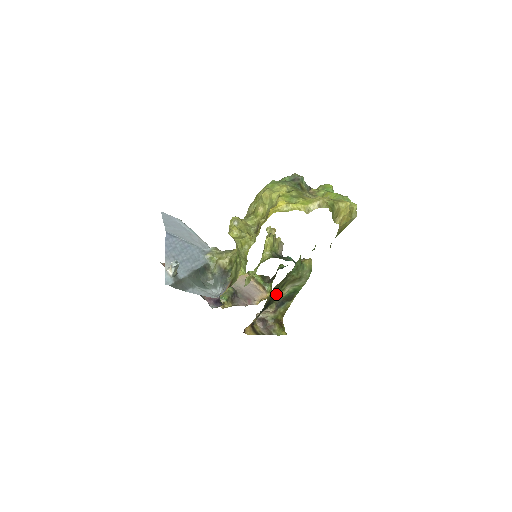
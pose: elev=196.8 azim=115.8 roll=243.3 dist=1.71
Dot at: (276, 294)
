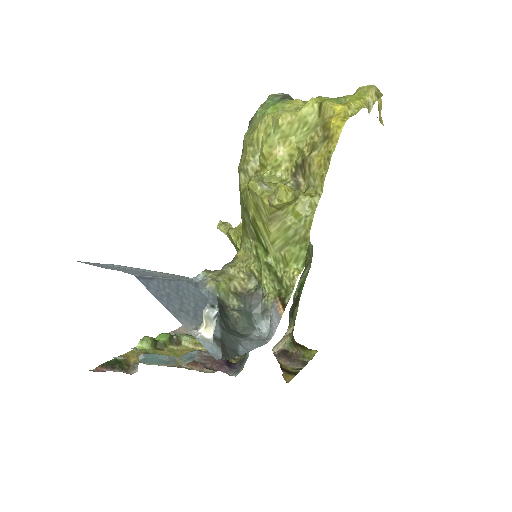
Dot at: occluded
